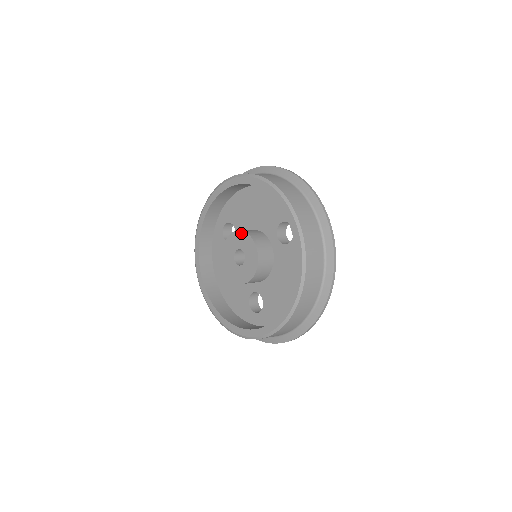
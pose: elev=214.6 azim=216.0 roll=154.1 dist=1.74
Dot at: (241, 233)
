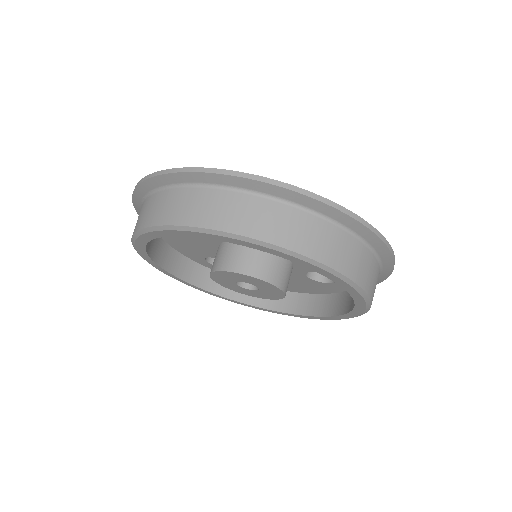
Dot at: (213, 275)
